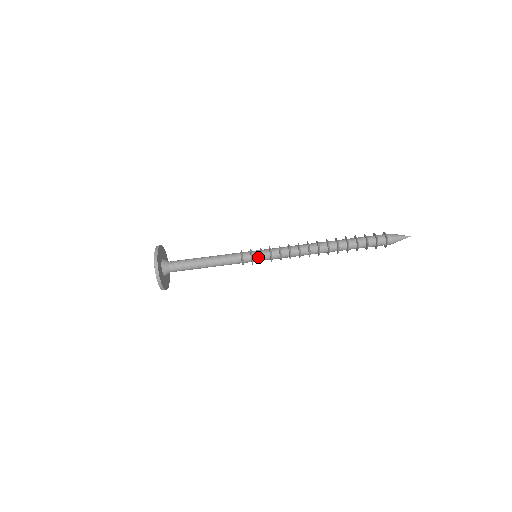
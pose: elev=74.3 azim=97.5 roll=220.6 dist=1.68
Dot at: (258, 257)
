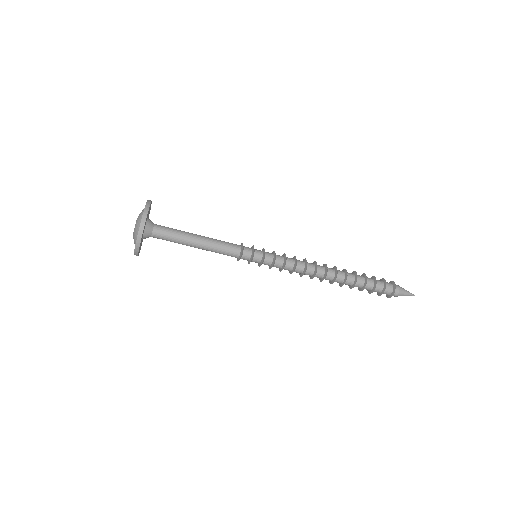
Dot at: (260, 256)
